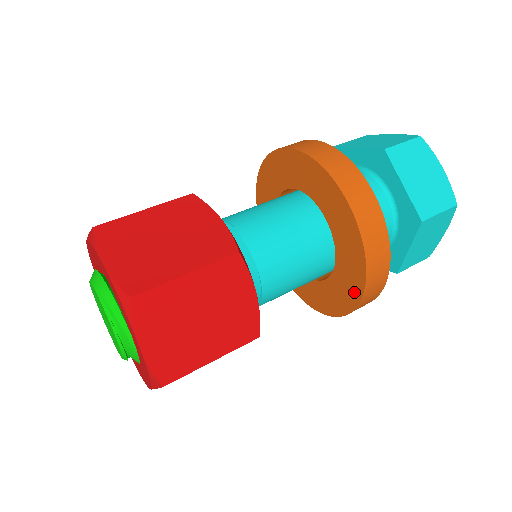
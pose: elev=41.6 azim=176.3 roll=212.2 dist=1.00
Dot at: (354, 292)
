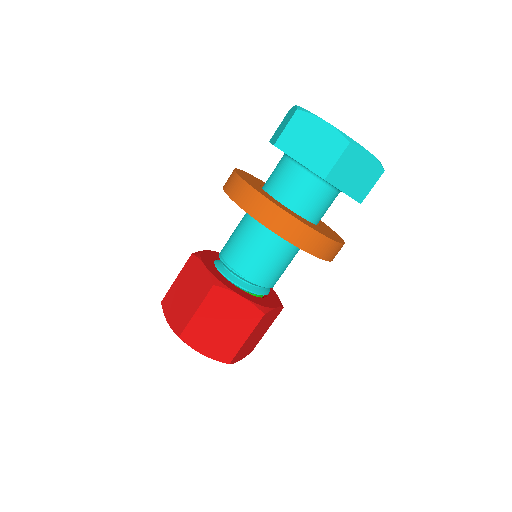
Dot at: occluded
